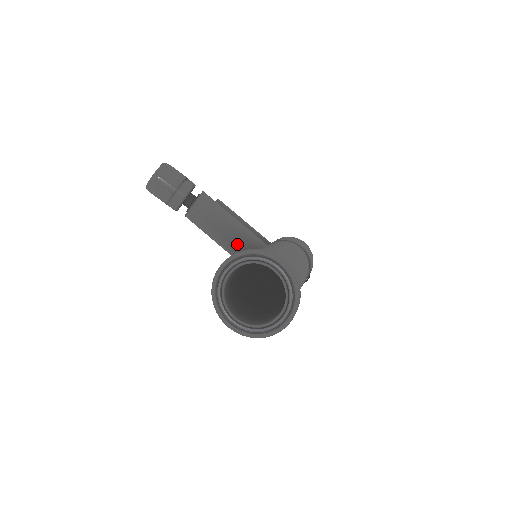
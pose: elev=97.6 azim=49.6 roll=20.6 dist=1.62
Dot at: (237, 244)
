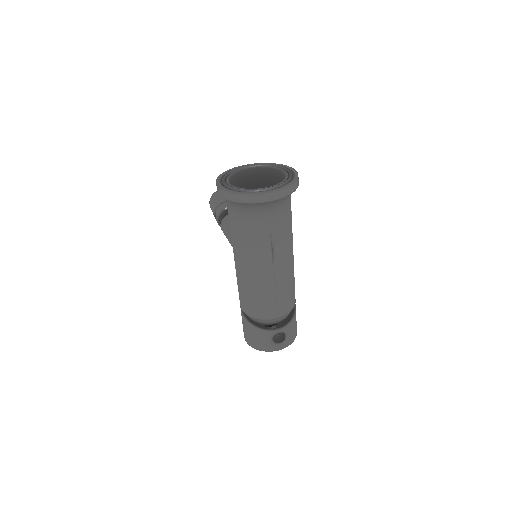
Dot at: occluded
